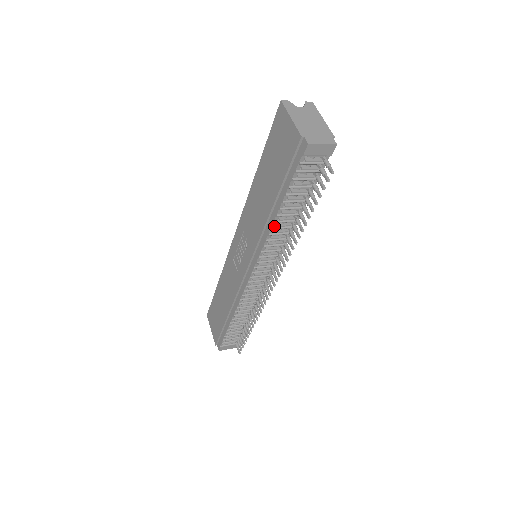
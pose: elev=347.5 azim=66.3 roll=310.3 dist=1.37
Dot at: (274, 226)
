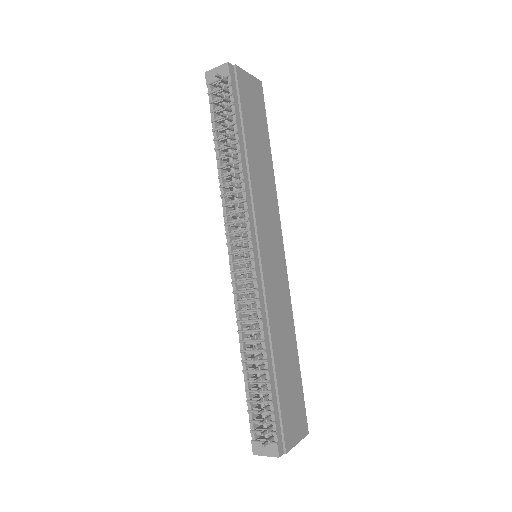
Dot at: (221, 174)
